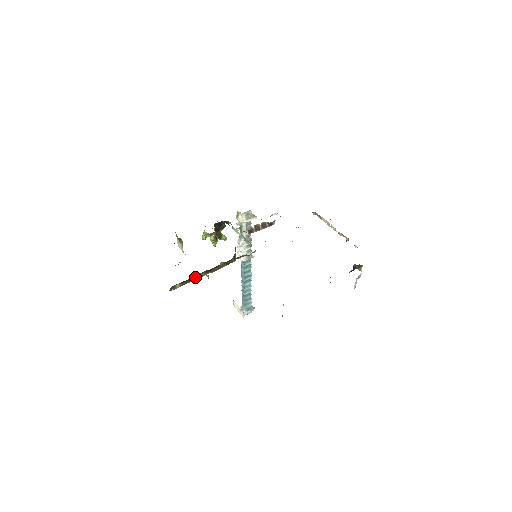
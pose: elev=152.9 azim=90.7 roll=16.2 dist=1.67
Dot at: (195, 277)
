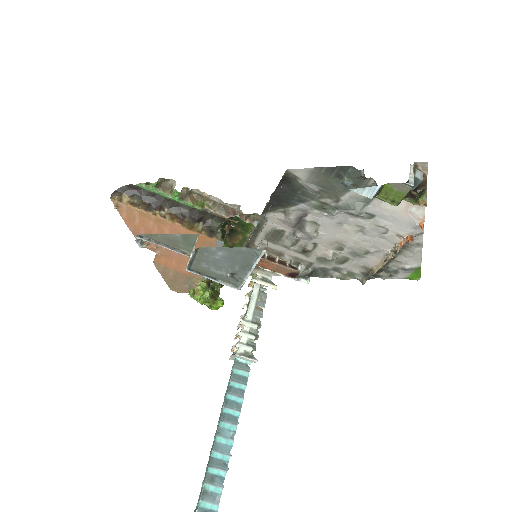
Dot at: (155, 209)
